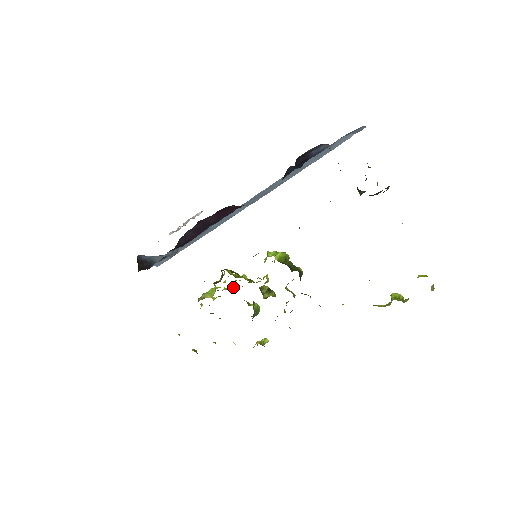
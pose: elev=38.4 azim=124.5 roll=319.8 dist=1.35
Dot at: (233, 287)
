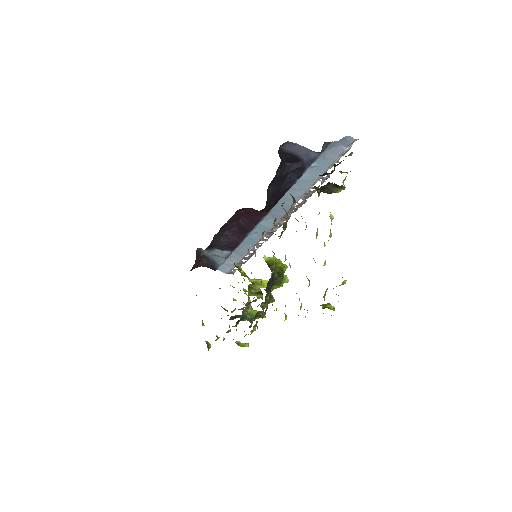
Dot at: (246, 290)
